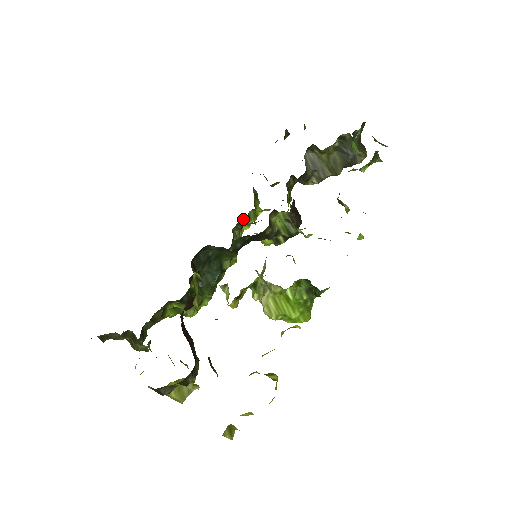
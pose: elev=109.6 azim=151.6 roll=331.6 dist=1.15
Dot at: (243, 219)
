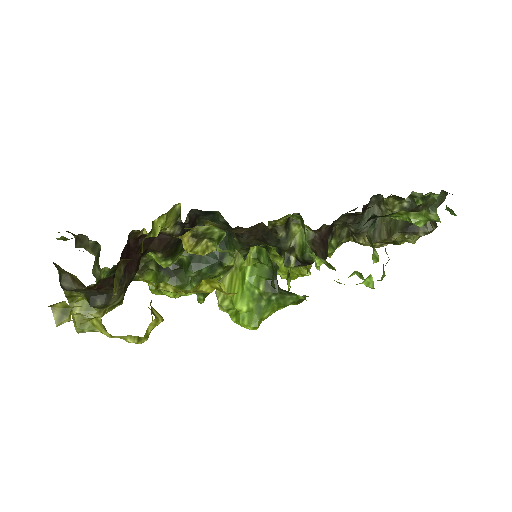
Dot at: occluded
